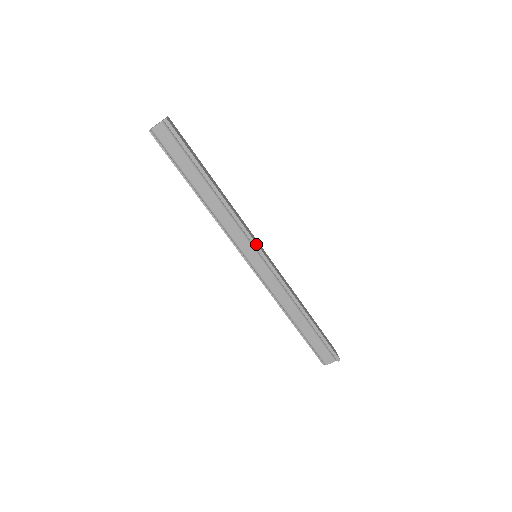
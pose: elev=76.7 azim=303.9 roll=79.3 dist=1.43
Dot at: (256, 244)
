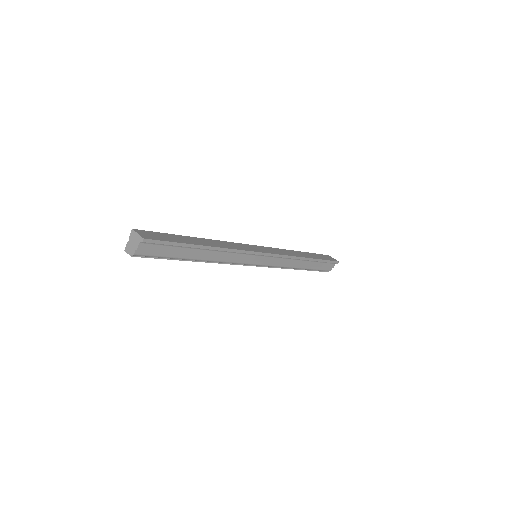
Dot at: (257, 252)
